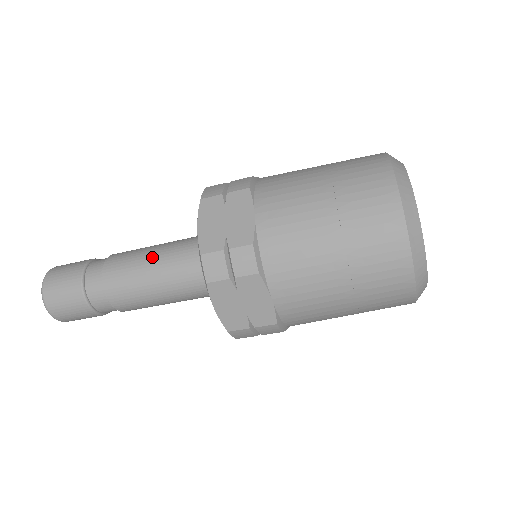
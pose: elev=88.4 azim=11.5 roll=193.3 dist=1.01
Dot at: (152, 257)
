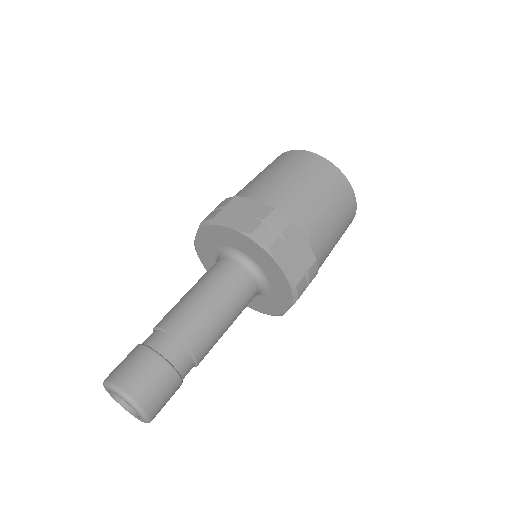
Dot at: (197, 292)
